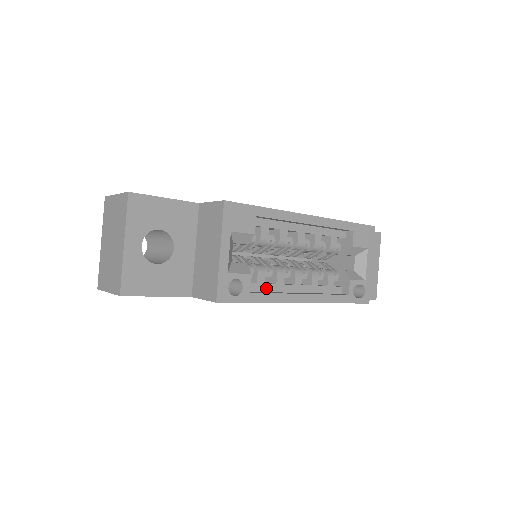
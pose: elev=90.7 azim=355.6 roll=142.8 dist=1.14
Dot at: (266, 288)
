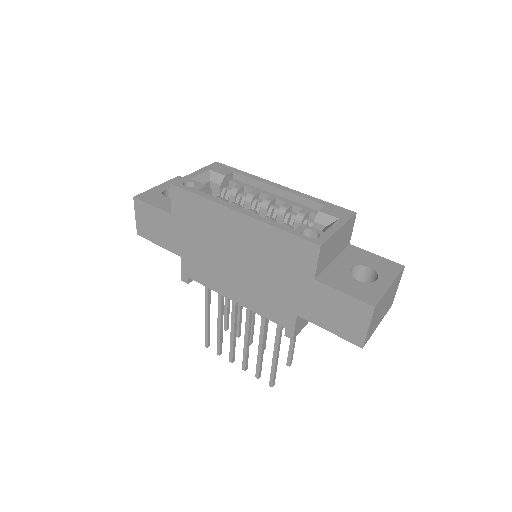
Dot at: occluded
